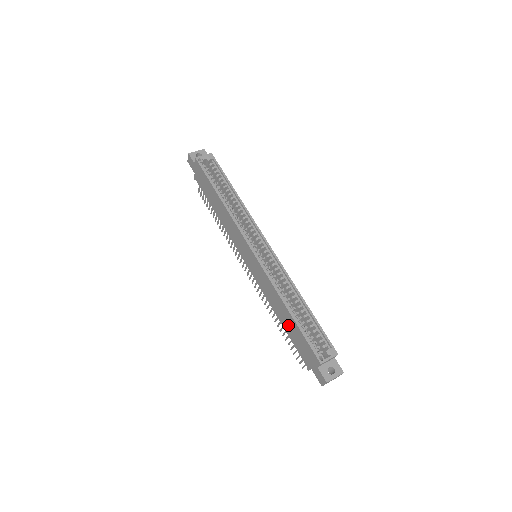
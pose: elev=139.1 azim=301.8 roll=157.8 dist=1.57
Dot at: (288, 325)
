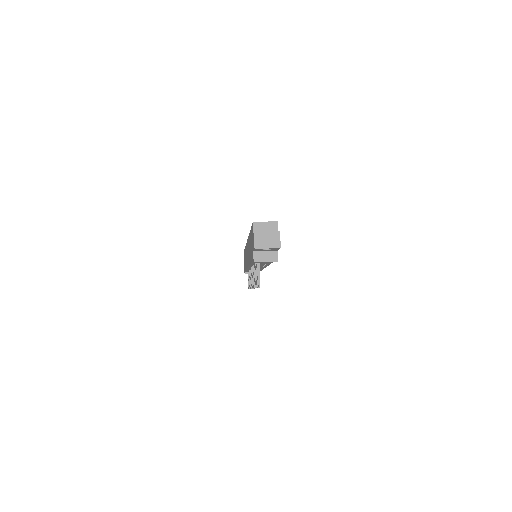
Dot at: (250, 248)
